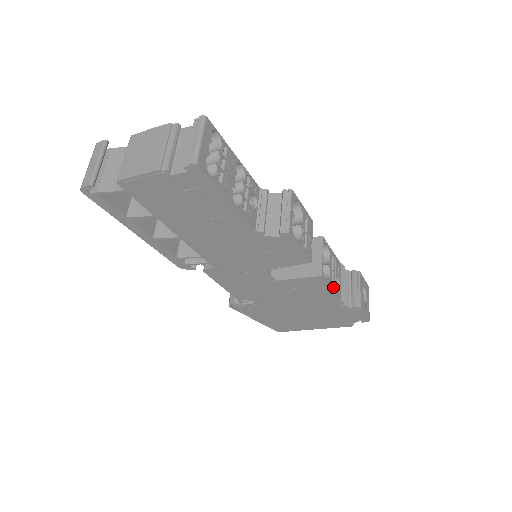
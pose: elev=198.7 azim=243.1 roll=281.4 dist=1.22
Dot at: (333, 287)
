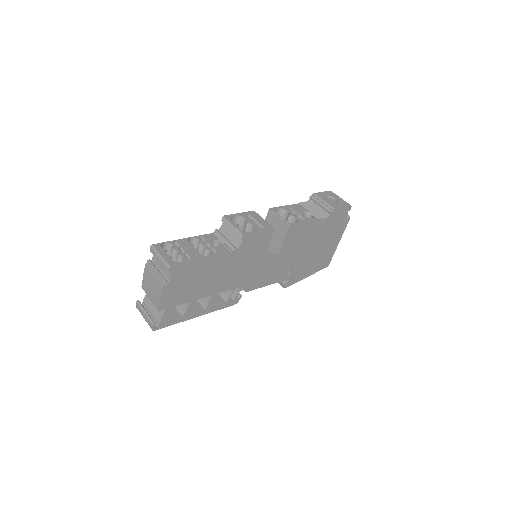
Dot at: (305, 220)
